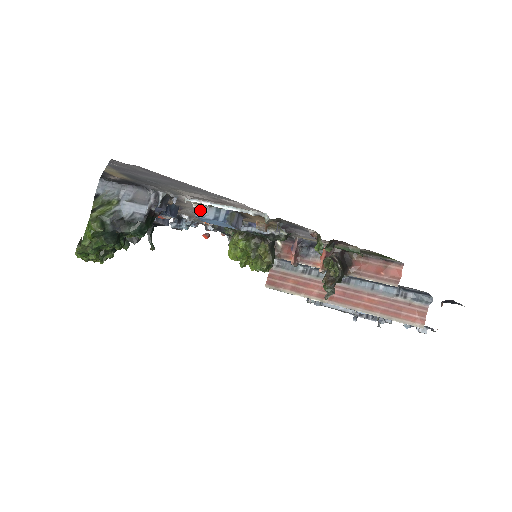
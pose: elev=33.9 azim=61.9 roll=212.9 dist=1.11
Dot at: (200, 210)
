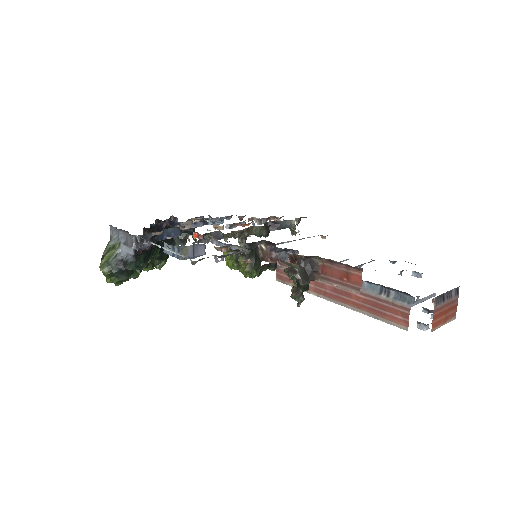
Dot at: (164, 247)
